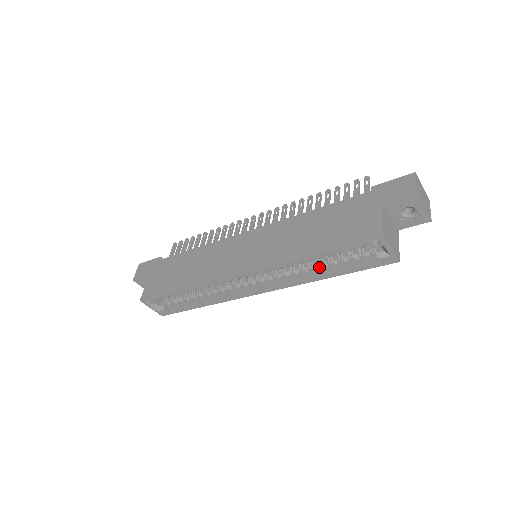
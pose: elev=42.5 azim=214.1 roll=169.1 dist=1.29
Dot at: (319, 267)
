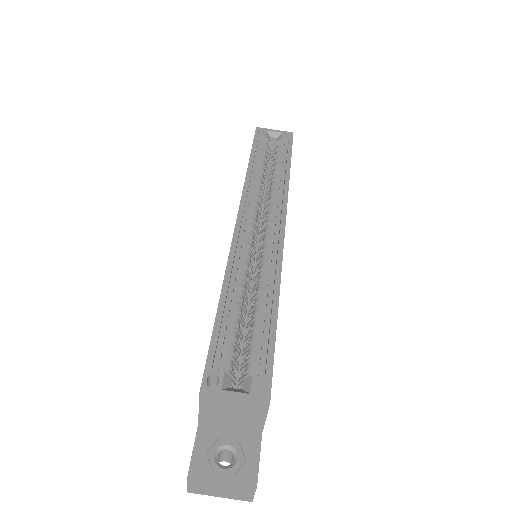
Dot at: (276, 177)
